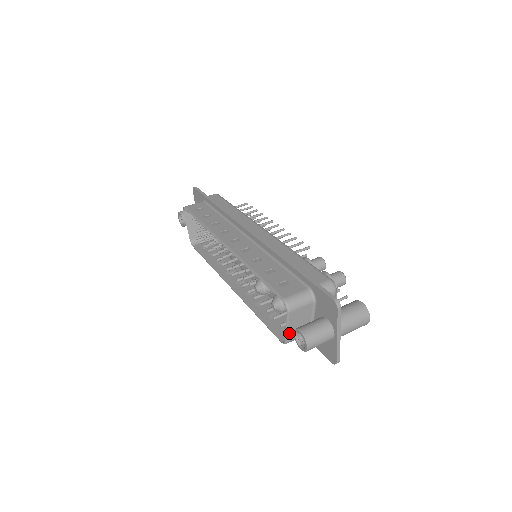
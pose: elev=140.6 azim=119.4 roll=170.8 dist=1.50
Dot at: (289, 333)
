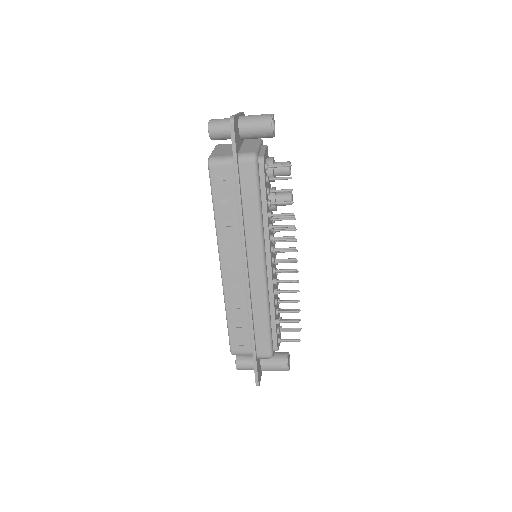
Dot at: (214, 153)
